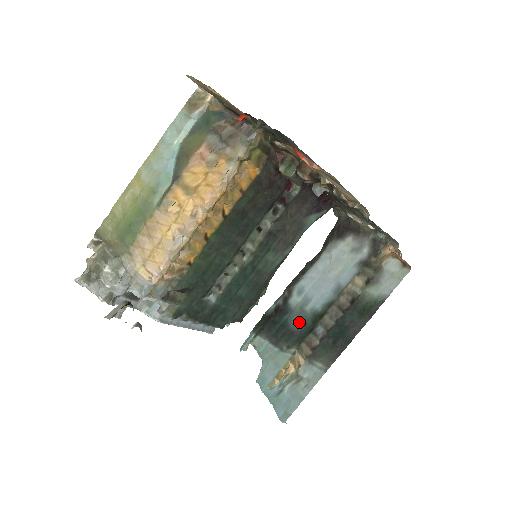
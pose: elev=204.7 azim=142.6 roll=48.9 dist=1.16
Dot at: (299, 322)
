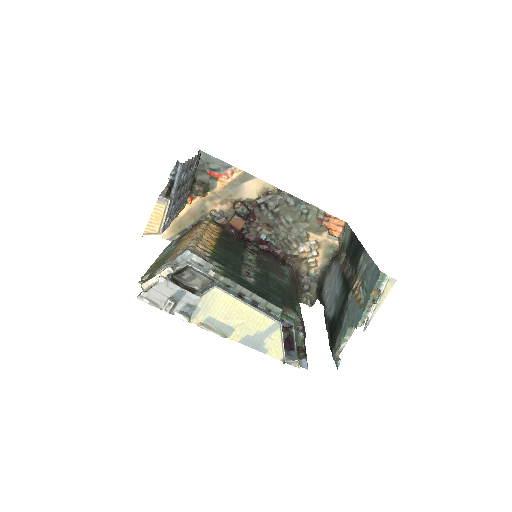
Dot at: (341, 299)
